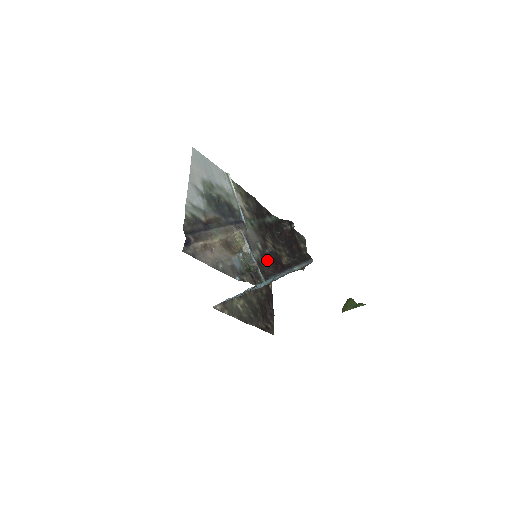
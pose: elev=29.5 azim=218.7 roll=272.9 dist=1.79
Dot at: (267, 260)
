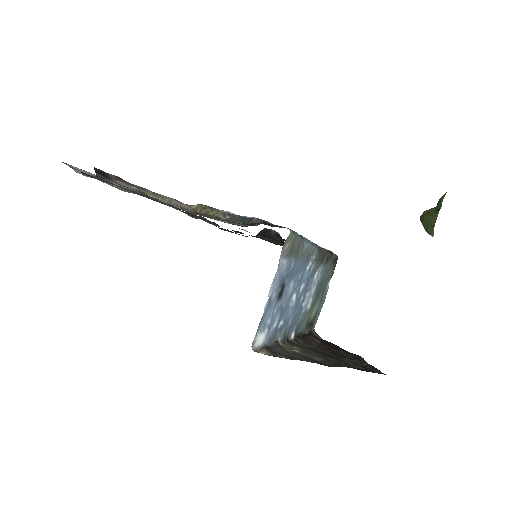
Dot at: occluded
